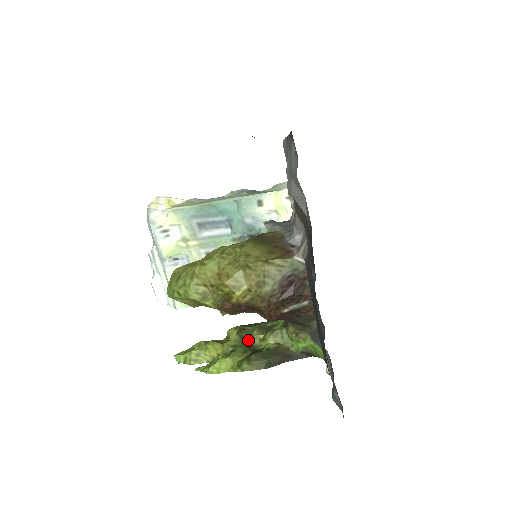
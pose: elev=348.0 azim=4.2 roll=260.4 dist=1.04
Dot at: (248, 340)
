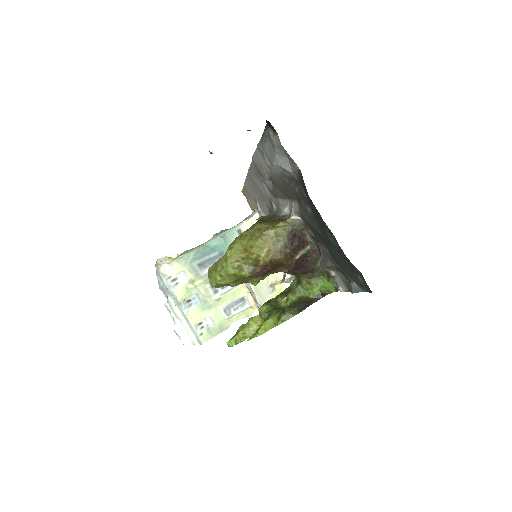
Dot at: (277, 305)
